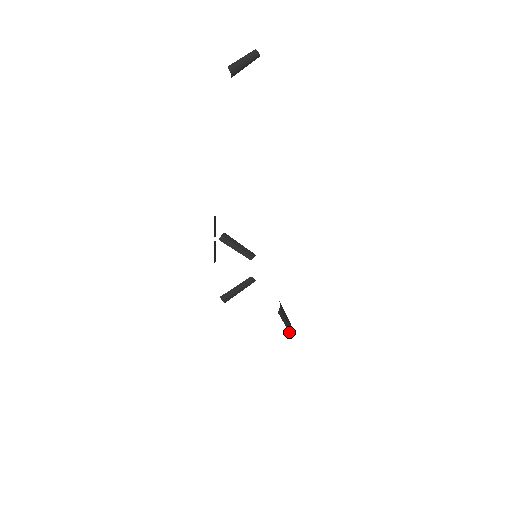
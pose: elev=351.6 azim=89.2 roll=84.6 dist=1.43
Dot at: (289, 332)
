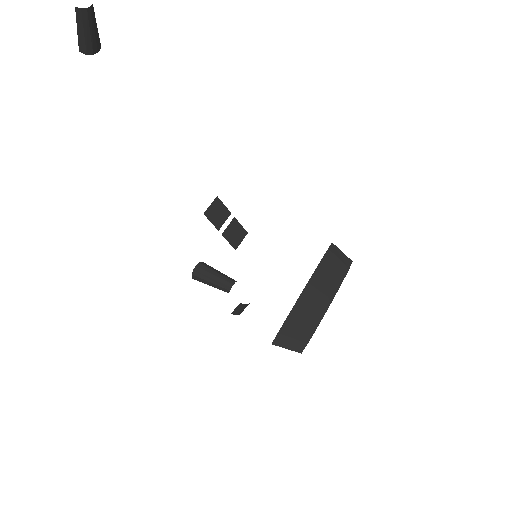
Dot at: (298, 351)
